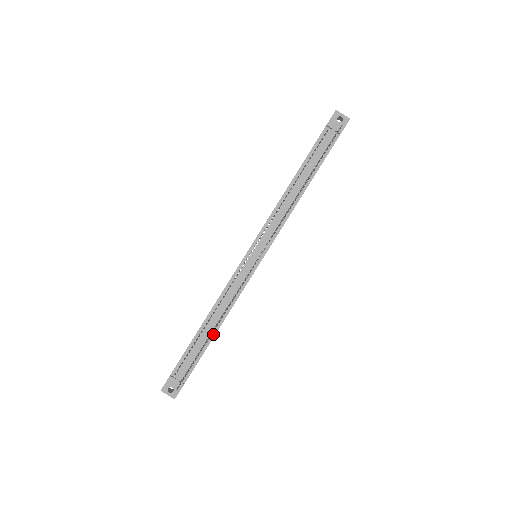
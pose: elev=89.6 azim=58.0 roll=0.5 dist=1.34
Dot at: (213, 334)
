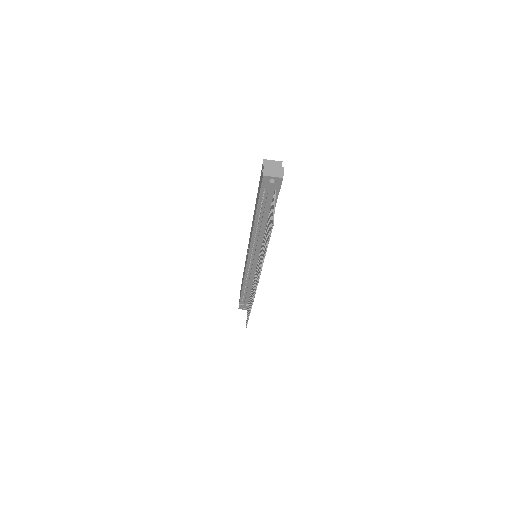
Dot at: occluded
